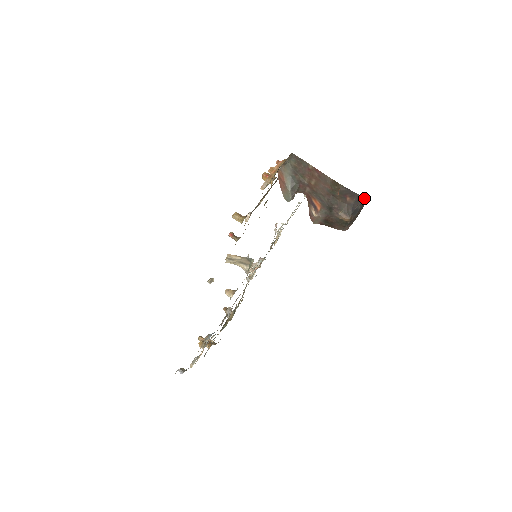
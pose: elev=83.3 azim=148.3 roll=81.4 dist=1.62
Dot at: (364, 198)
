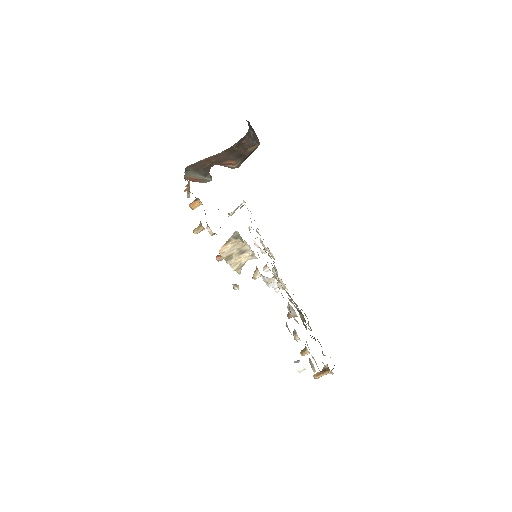
Dot at: occluded
